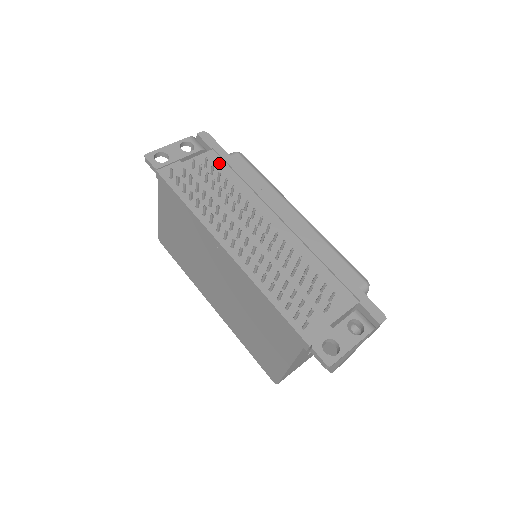
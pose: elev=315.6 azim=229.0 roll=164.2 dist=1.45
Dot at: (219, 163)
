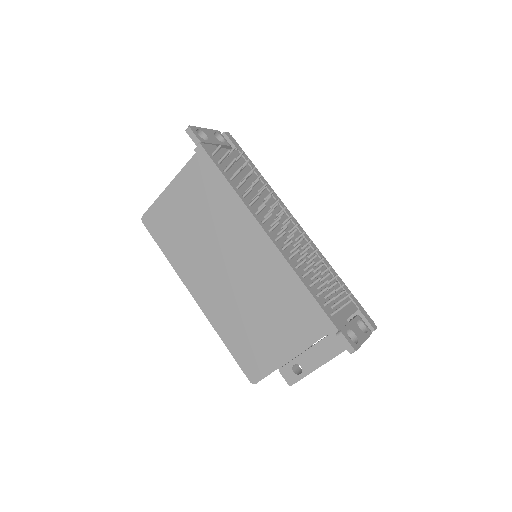
Dot at: occluded
